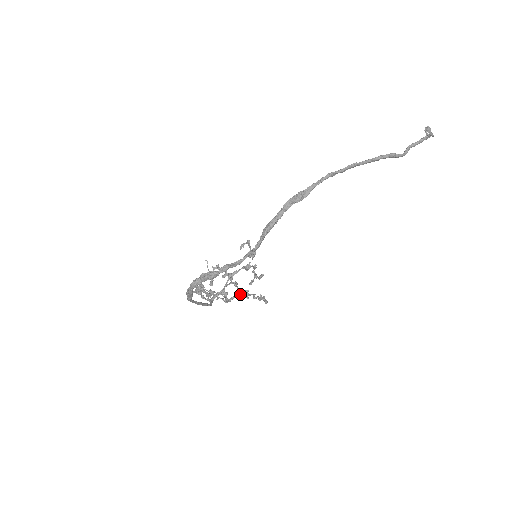
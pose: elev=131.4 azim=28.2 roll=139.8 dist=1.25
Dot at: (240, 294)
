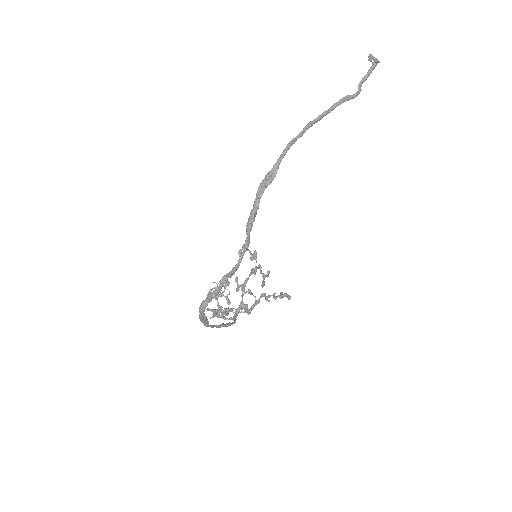
Dot at: (258, 300)
